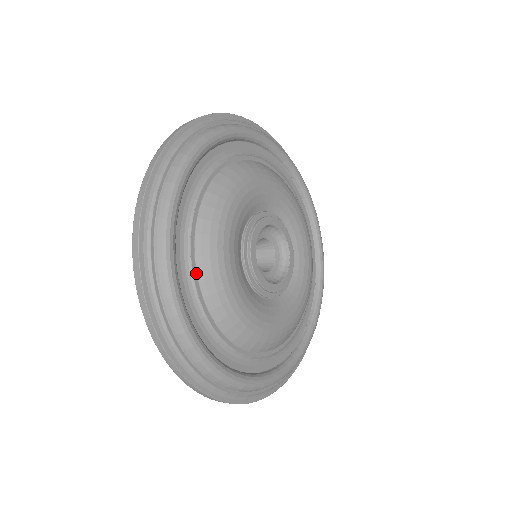
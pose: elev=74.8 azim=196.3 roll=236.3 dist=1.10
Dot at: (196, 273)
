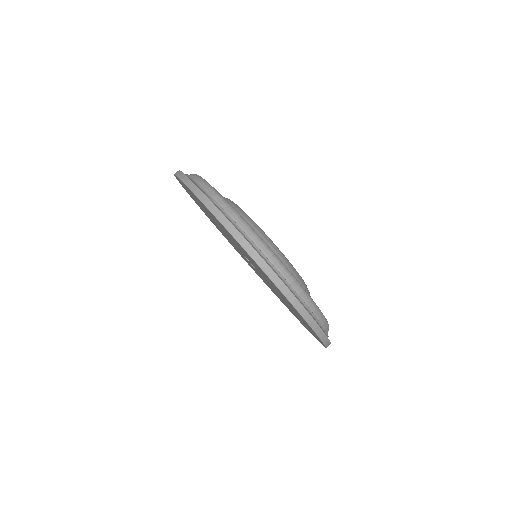
Dot at: occluded
